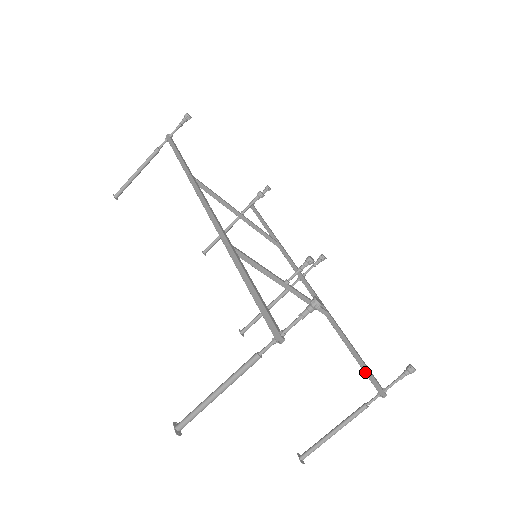
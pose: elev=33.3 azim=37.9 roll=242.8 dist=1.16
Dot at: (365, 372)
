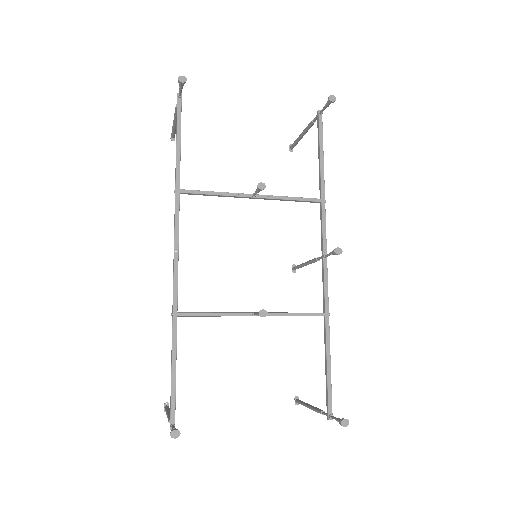
Dot at: (326, 392)
